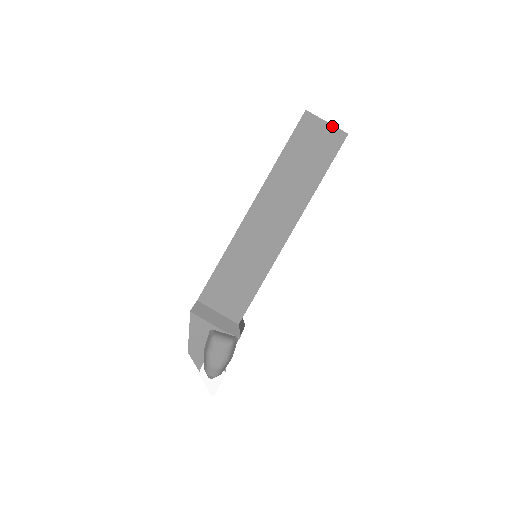
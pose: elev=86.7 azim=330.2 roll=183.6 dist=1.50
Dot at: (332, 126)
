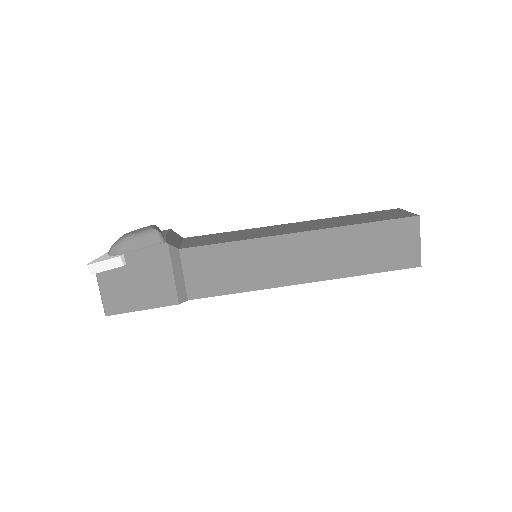
Dot at: (410, 213)
